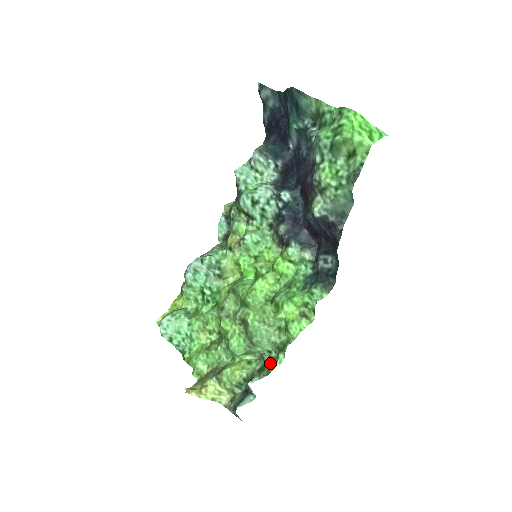
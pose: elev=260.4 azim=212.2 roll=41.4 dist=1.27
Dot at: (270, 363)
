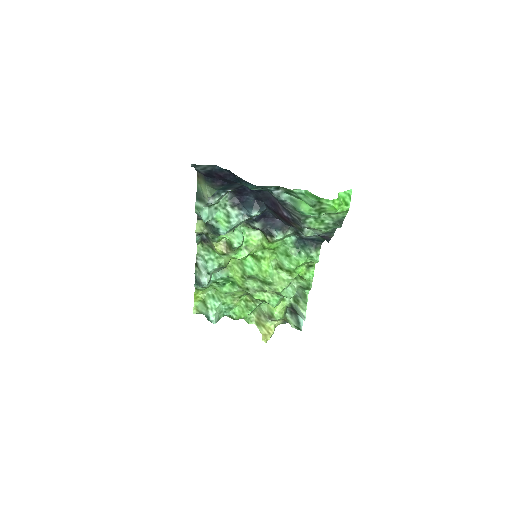
Dot at: (298, 294)
